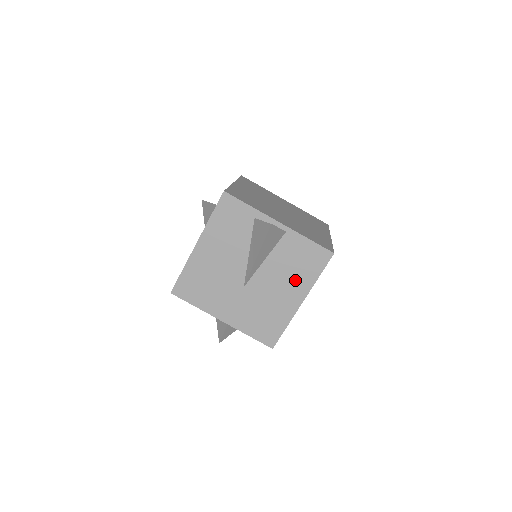
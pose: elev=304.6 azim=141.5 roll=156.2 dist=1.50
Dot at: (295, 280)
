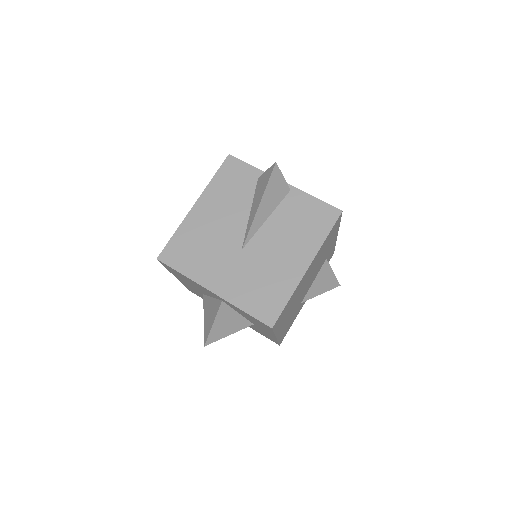
Dot at: (300, 241)
